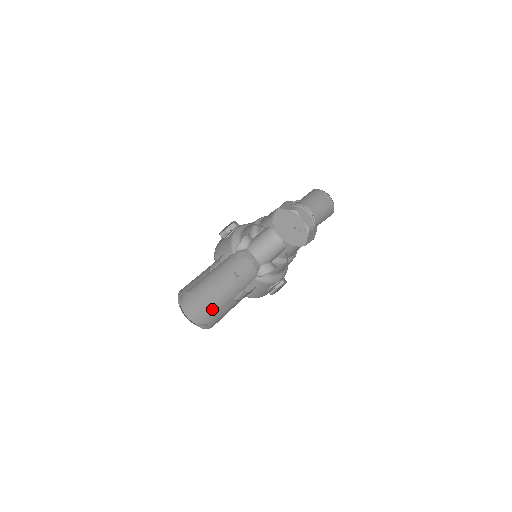
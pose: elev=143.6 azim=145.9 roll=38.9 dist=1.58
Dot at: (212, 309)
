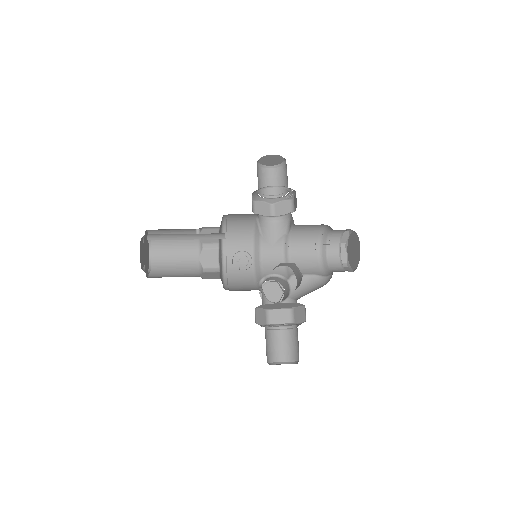
Dot at: (150, 235)
